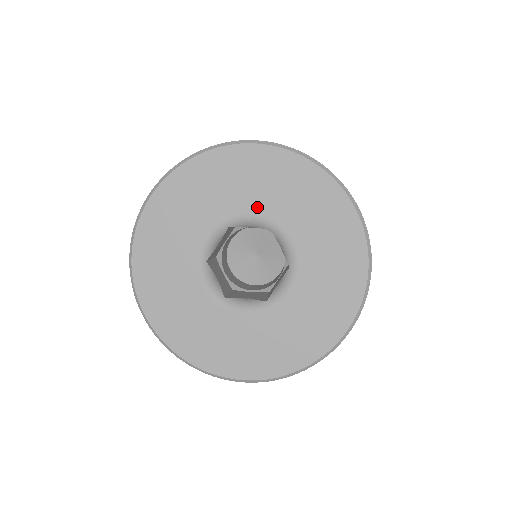
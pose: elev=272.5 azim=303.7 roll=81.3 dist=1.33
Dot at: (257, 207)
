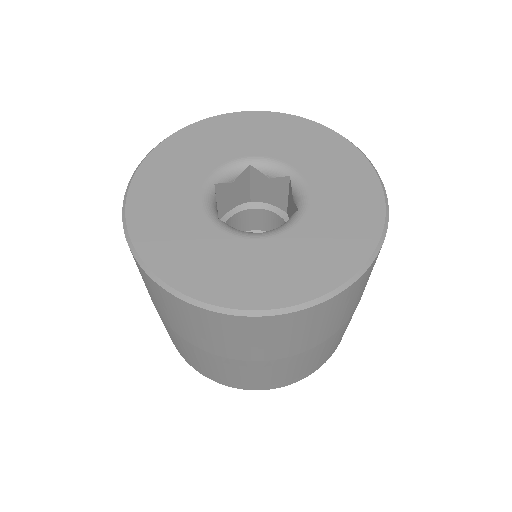
Dot at: (225, 157)
